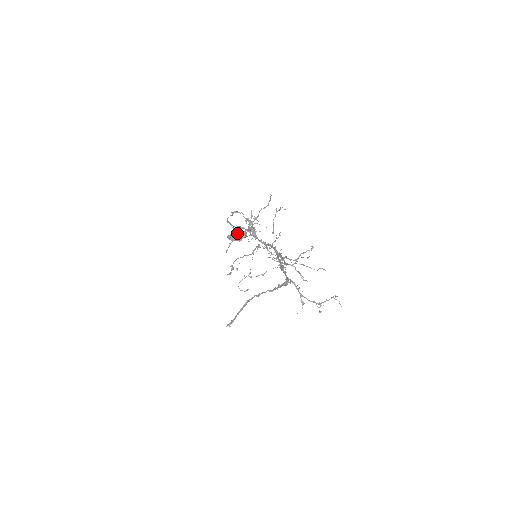
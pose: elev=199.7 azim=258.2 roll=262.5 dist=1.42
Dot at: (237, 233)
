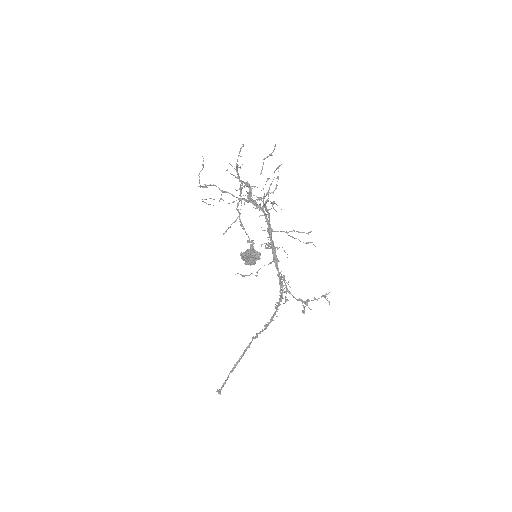
Dot at: (250, 249)
